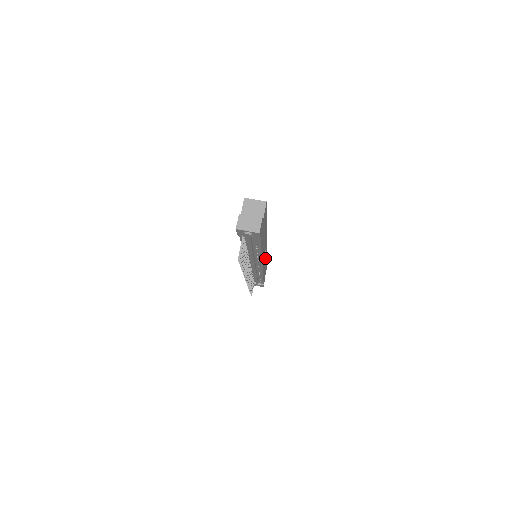
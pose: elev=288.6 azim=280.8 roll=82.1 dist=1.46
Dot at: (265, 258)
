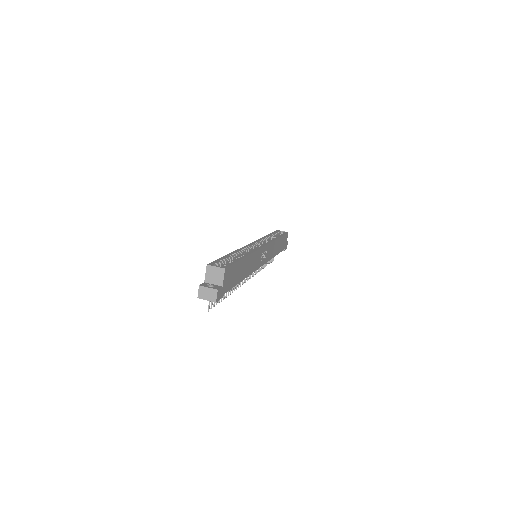
Dot at: (270, 249)
